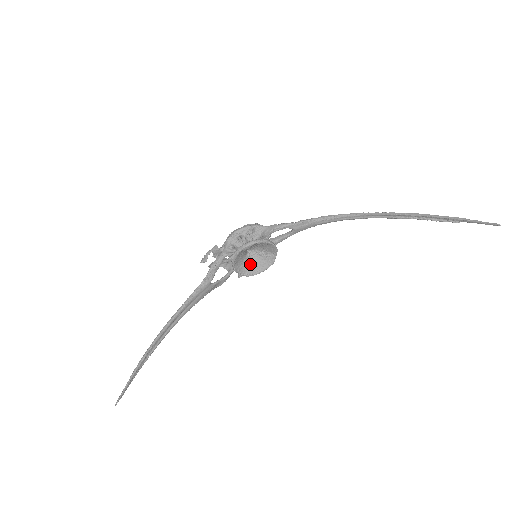
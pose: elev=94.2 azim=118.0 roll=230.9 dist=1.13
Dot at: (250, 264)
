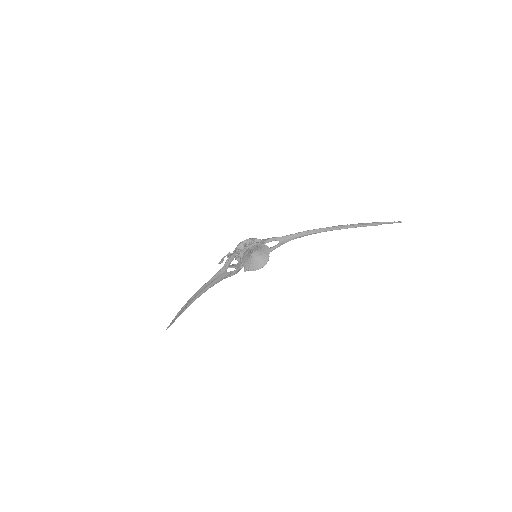
Dot at: (252, 263)
